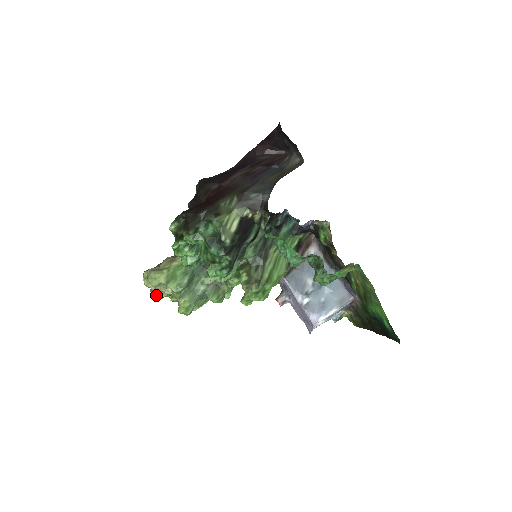
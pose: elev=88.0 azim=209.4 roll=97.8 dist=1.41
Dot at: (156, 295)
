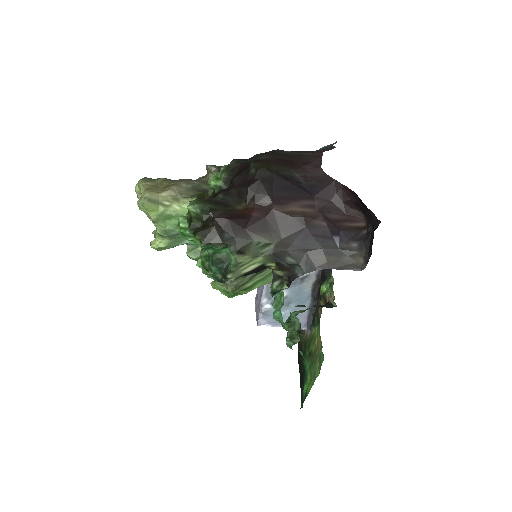
Dot at: occluded
